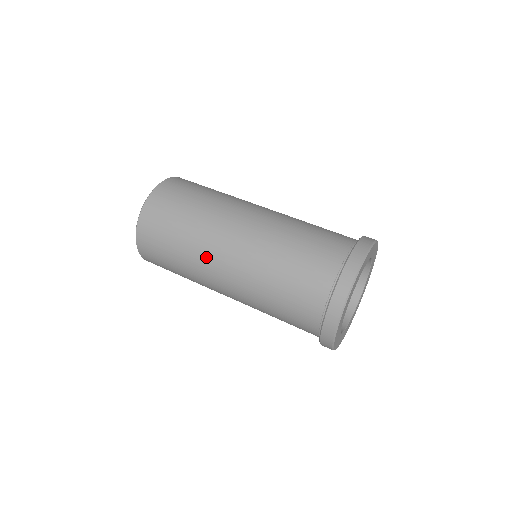
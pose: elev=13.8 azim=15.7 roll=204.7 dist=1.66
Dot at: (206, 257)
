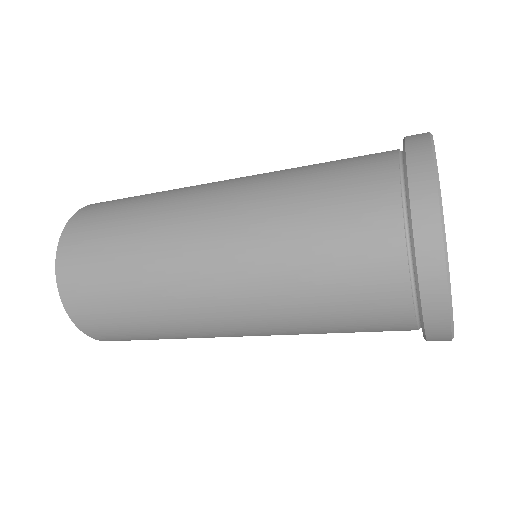
Dot at: (173, 267)
